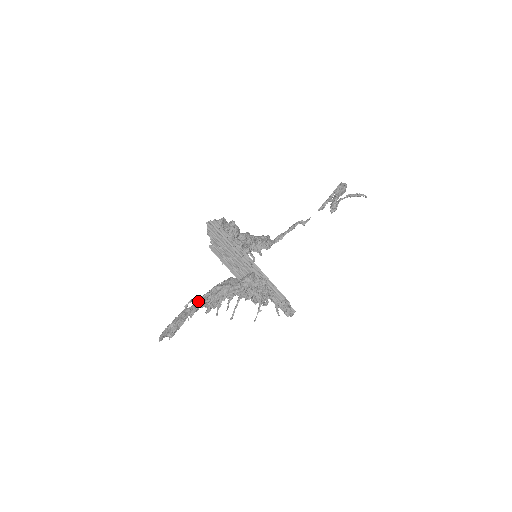
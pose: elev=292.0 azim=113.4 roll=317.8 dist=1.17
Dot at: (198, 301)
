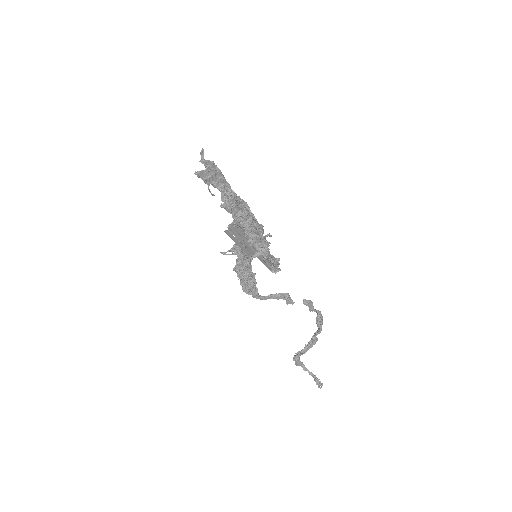
Dot at: (228, 185)
